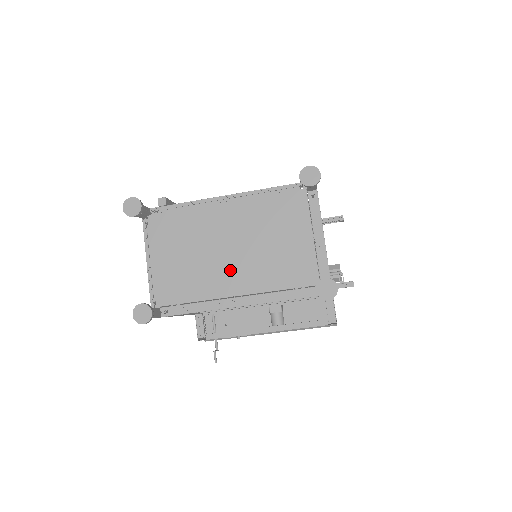
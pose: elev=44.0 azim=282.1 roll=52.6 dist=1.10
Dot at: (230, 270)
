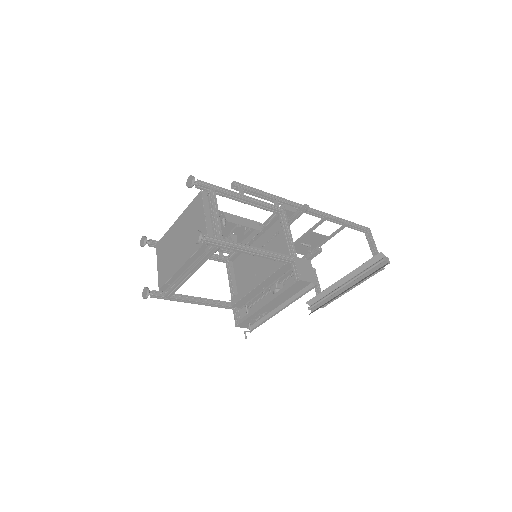
Dot at: (179, 254)
